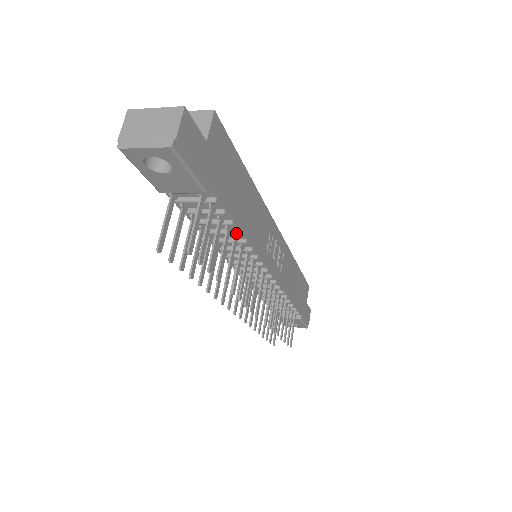
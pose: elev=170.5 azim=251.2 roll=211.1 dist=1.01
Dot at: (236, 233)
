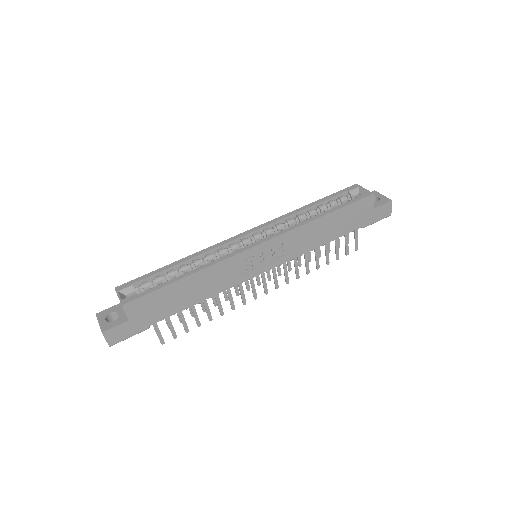
Dot at: (198, 303)
